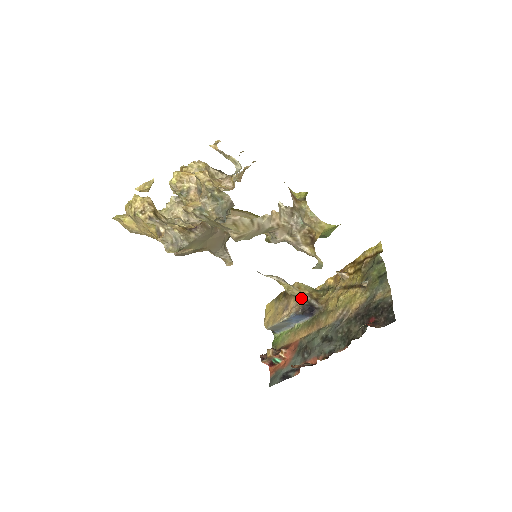
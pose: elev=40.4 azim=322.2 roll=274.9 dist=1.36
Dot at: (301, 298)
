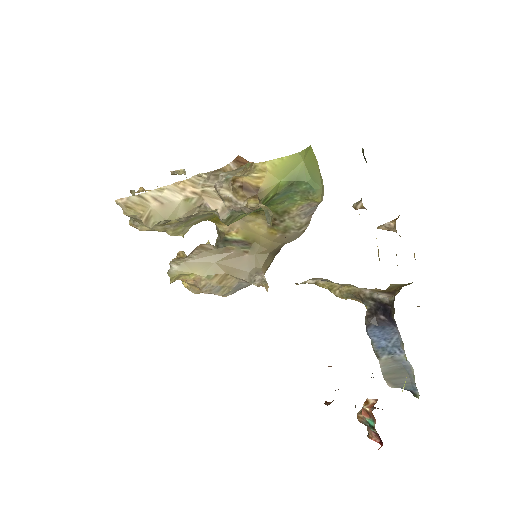
Dot at: (358, 297)
